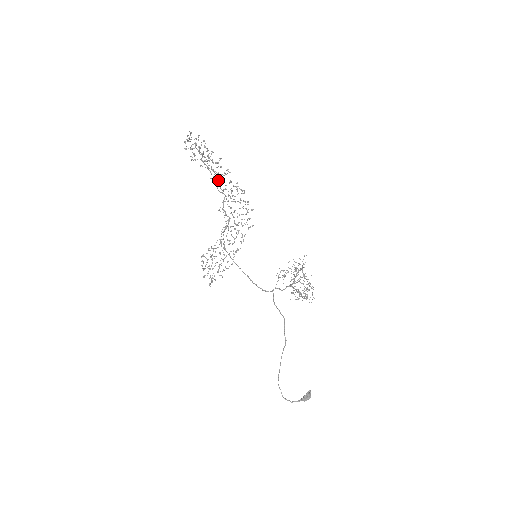
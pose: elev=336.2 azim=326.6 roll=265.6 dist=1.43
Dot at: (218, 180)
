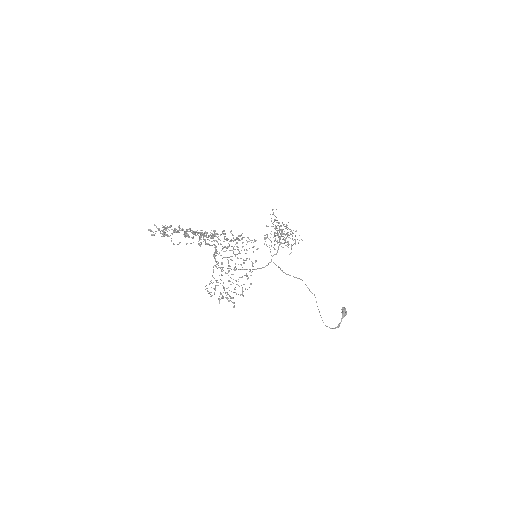
Dot at: occluded
